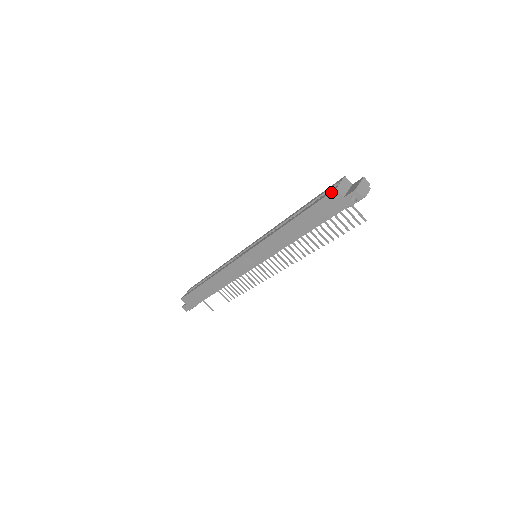
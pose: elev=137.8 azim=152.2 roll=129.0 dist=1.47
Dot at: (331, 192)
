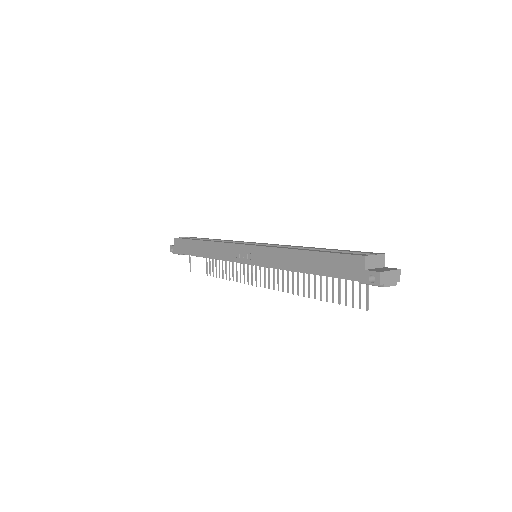
Dot at: (358, 255)
